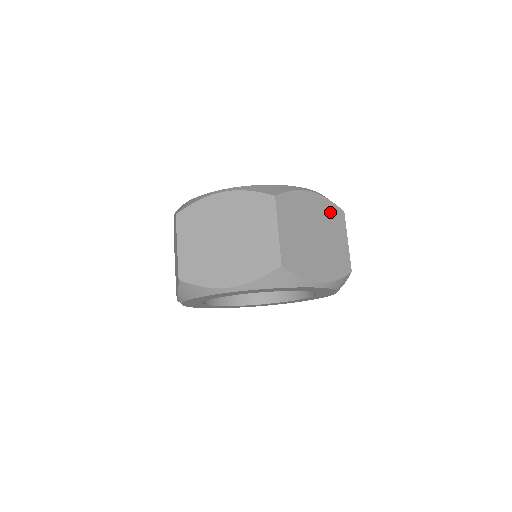
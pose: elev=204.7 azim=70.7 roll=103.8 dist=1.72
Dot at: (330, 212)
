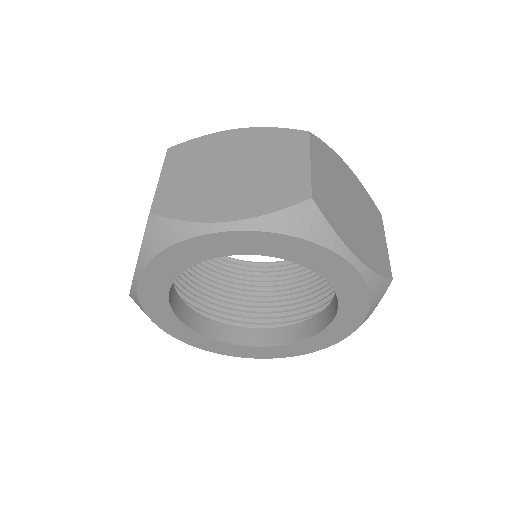
Dot at: (367, 201)
